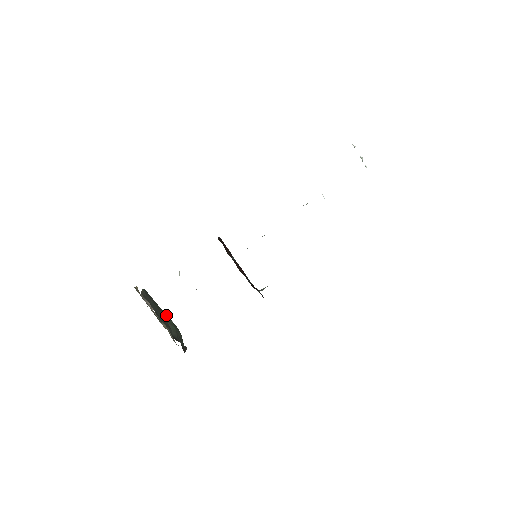
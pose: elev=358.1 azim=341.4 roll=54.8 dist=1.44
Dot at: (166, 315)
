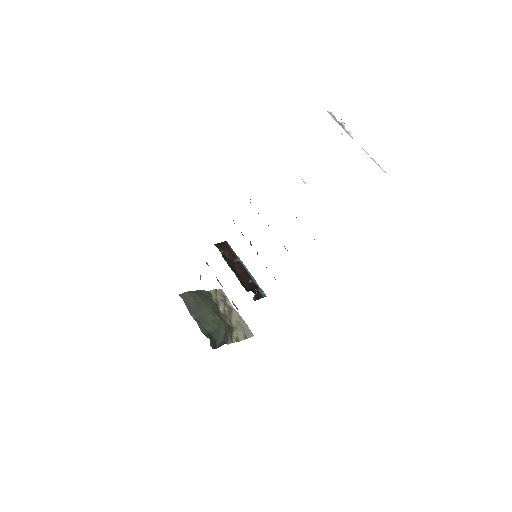
Dot at: (214, 314)
